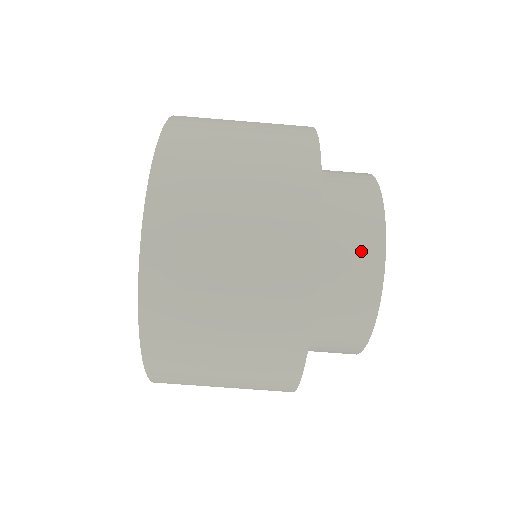
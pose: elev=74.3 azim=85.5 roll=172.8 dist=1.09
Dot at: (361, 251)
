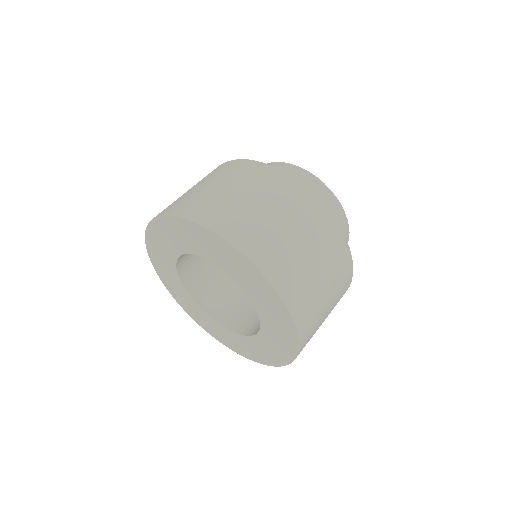
Dot at: occluded
